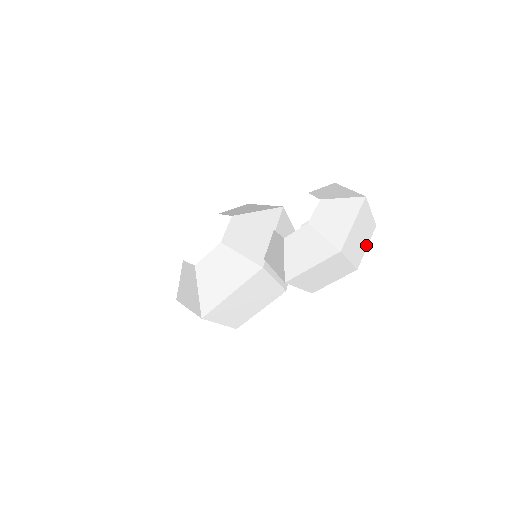
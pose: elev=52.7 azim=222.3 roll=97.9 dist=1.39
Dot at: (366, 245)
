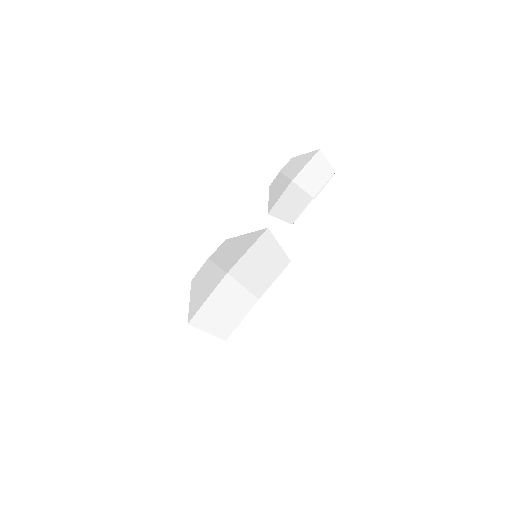
Dot at: occluded
